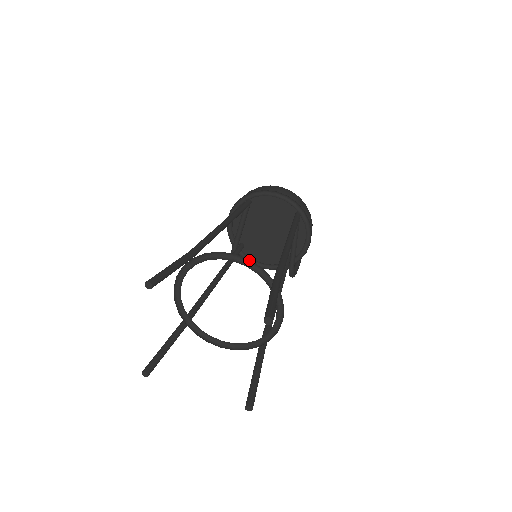
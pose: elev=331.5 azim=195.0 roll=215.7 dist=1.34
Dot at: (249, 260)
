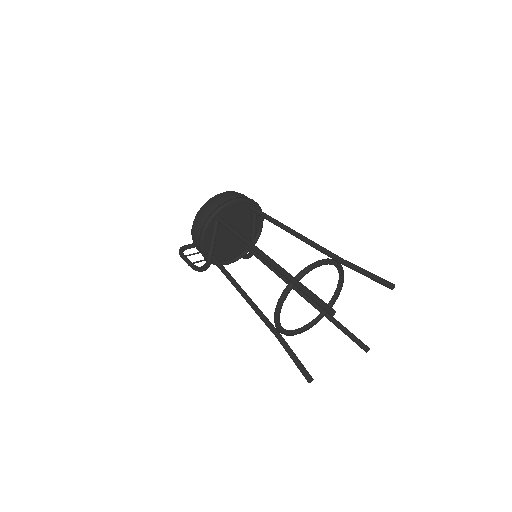
Dot at: (326, 259)
